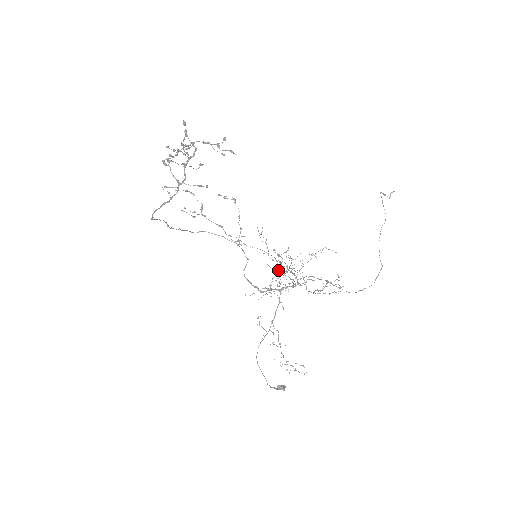
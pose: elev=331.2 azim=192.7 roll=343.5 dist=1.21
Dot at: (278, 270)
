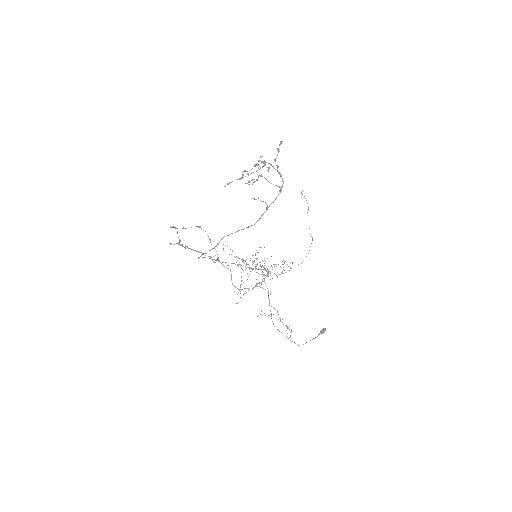
Dot at: occluded
